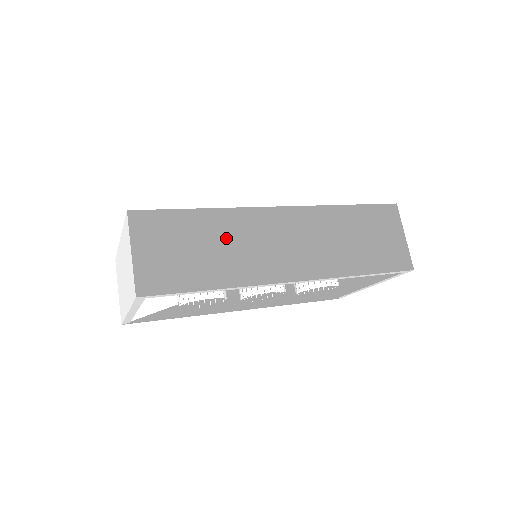
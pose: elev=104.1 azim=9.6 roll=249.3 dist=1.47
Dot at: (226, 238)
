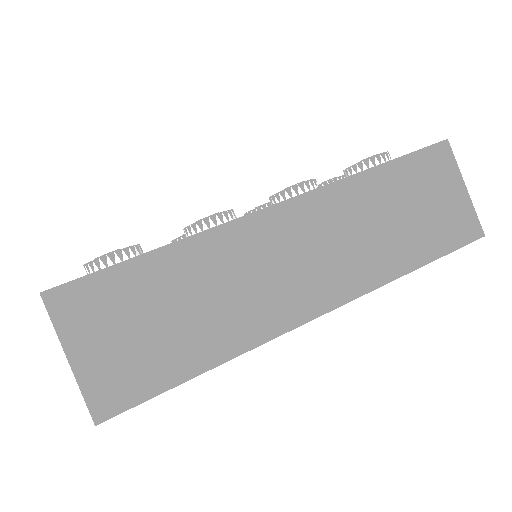
Dot at: (208, 283)
